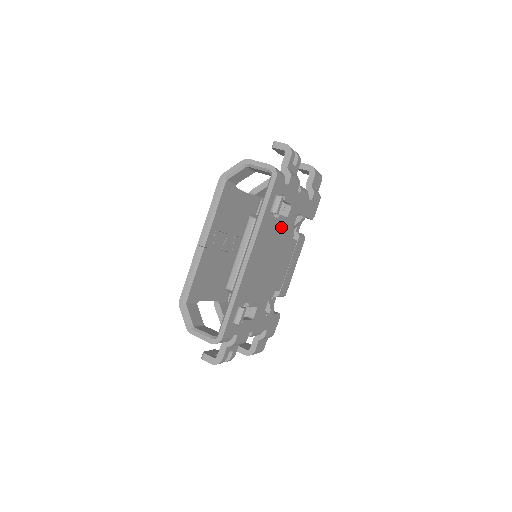
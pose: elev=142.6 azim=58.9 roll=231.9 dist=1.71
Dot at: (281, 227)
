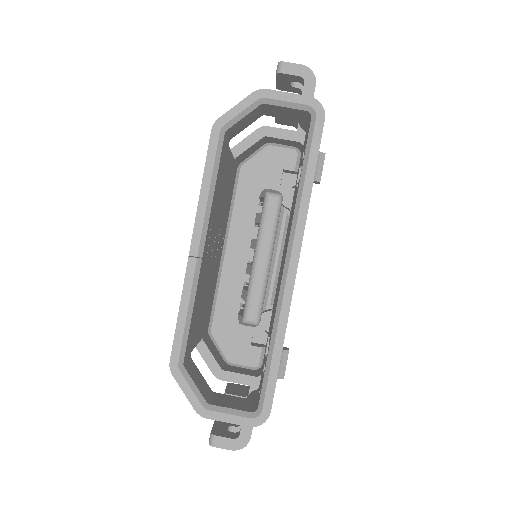
Dot at: occluded
